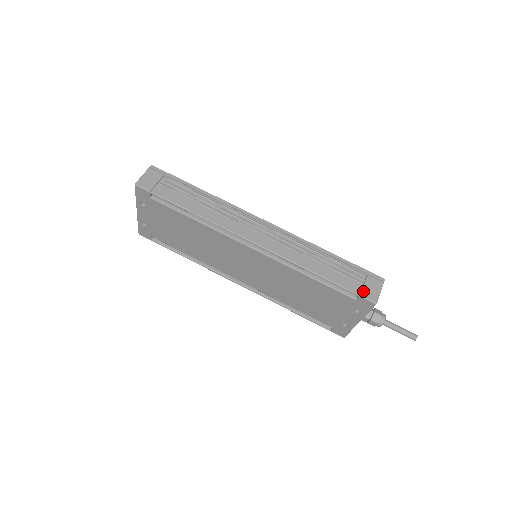
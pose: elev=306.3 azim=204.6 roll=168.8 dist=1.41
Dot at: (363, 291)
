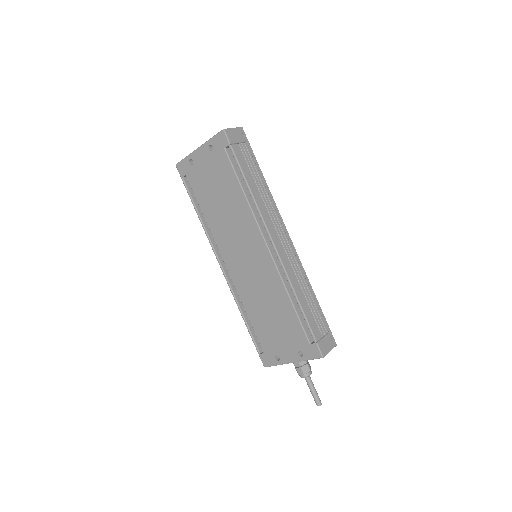
Dot at: (320, 341)
